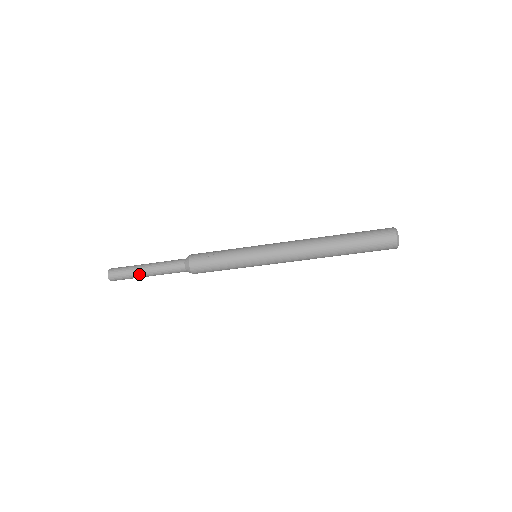
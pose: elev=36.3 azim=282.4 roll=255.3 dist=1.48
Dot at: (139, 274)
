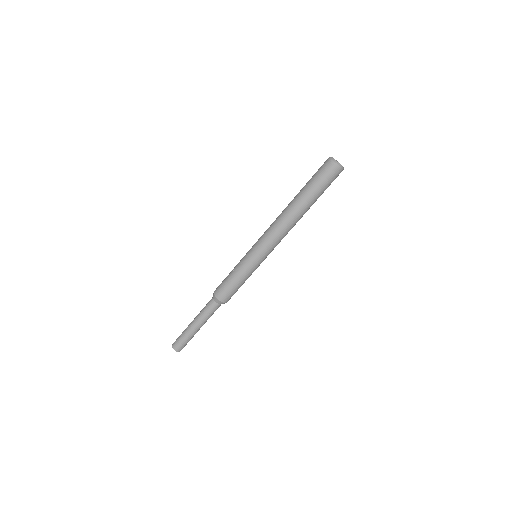
Dot at: (189, 329)
